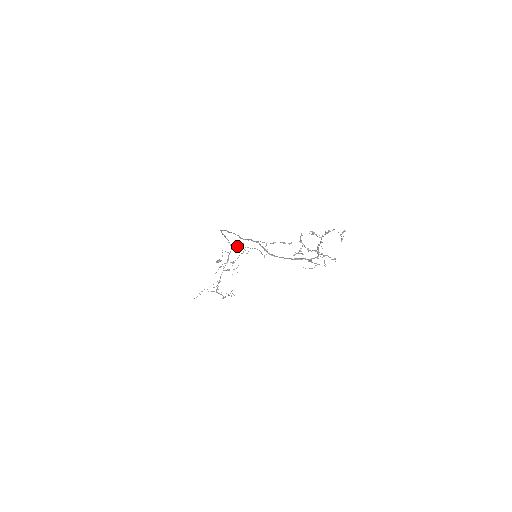
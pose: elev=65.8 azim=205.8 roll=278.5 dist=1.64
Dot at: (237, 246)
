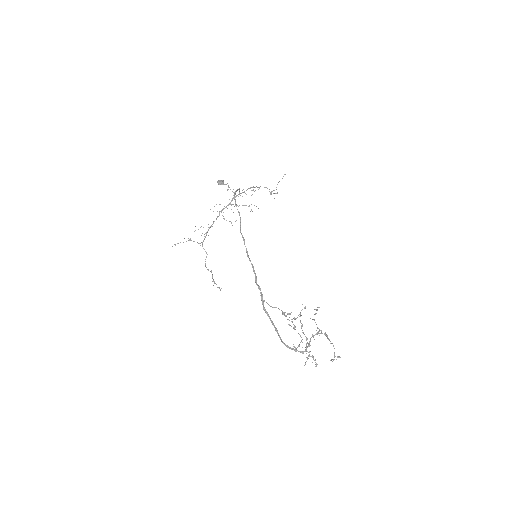
Dot at: occluded
